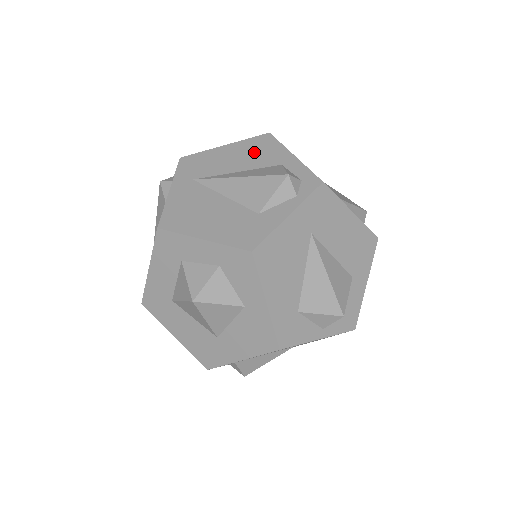
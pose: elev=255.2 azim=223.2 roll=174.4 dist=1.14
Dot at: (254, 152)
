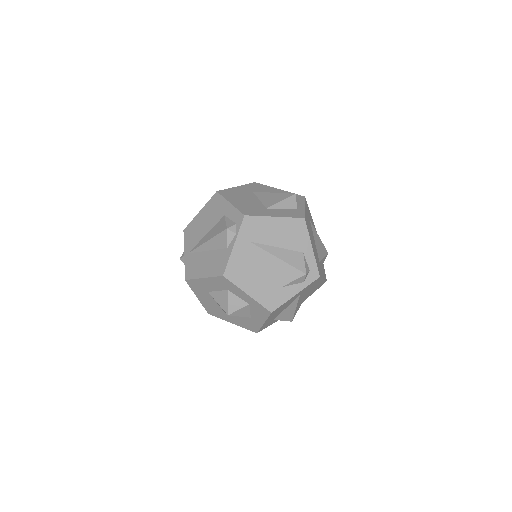
Dot at: (291, 233)
